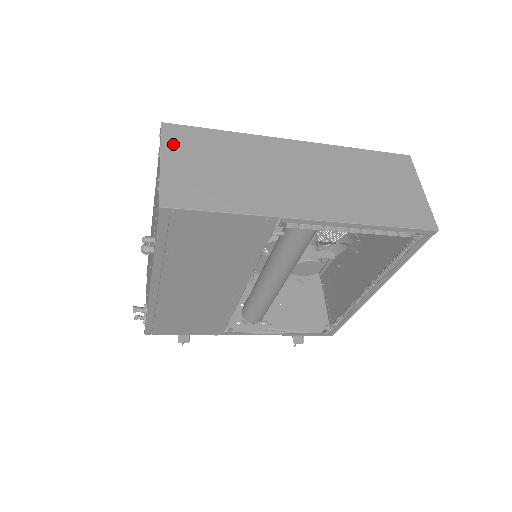
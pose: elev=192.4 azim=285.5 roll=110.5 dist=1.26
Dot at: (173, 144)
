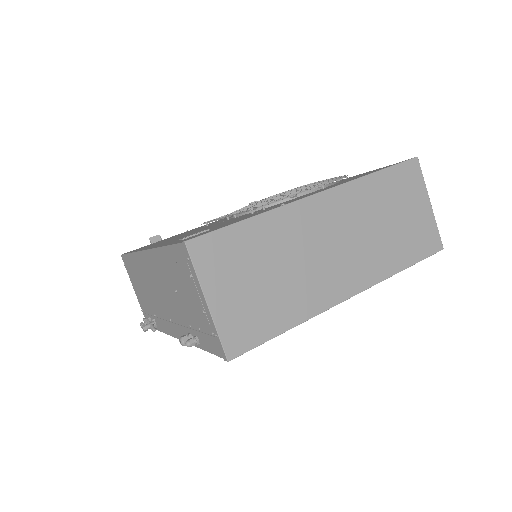
Dot at: (209, 270)
